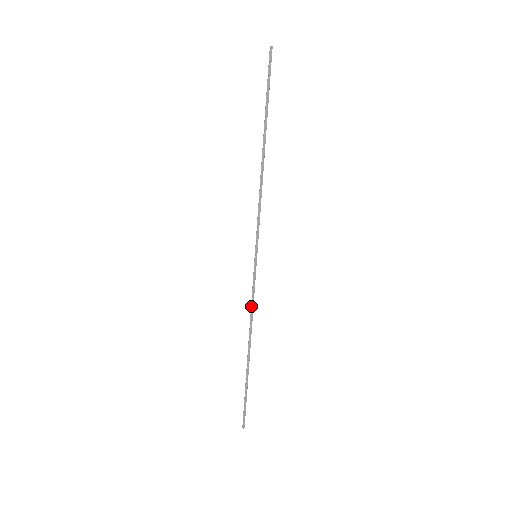
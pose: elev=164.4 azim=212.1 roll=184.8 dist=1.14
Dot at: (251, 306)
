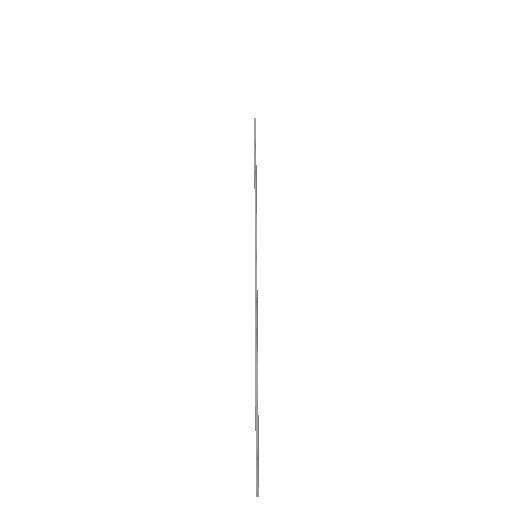
Dot at: (255, 307)
